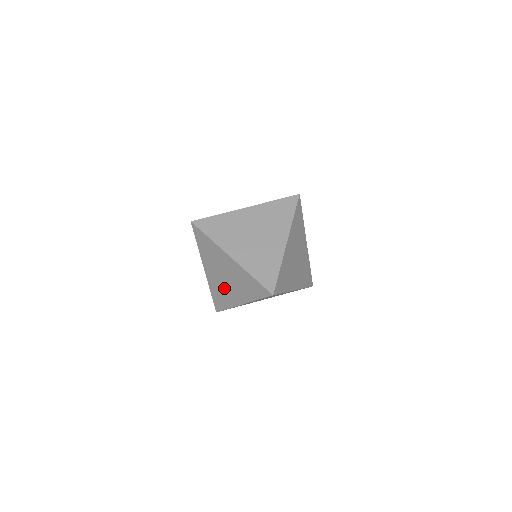
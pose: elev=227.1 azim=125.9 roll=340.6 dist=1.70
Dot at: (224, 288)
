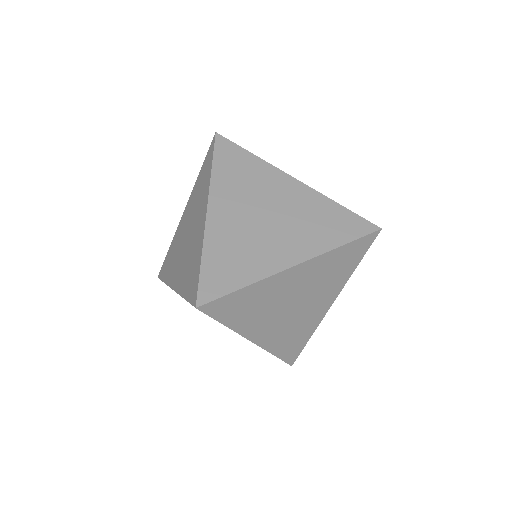
Dot at: (178, 251)
